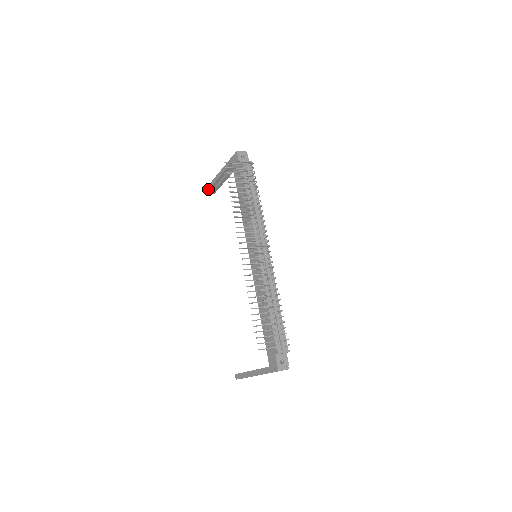
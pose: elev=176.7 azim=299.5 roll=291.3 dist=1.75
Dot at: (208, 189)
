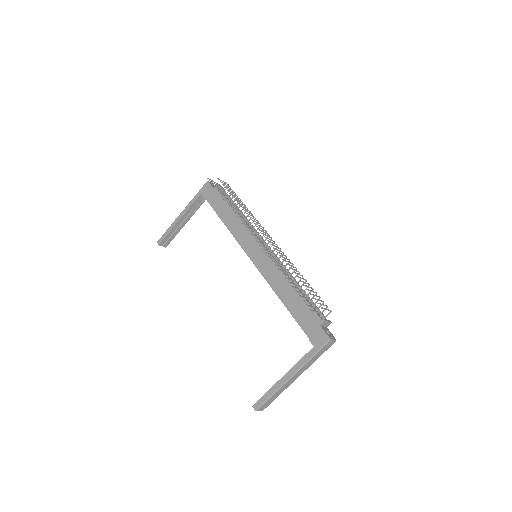
Dot at: (164, 237)
